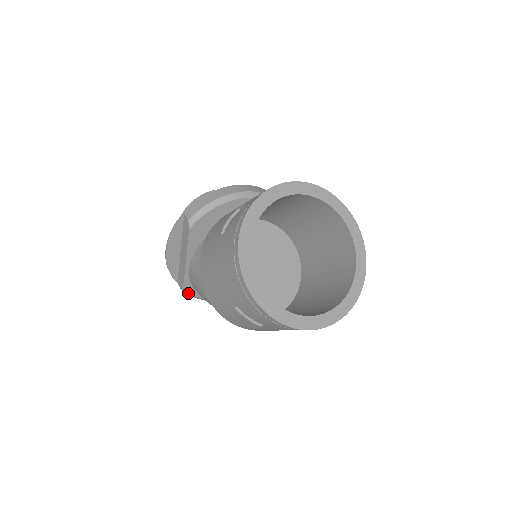
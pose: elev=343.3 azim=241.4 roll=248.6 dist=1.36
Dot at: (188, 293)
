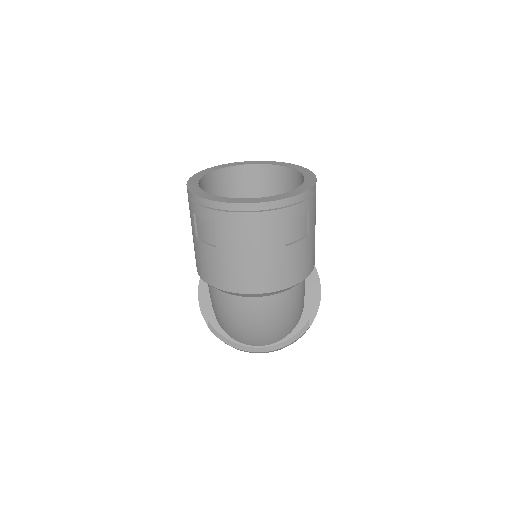
Dot at: (215, 331)
